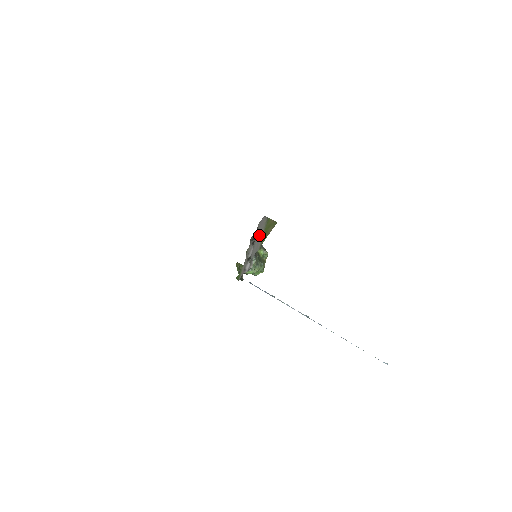
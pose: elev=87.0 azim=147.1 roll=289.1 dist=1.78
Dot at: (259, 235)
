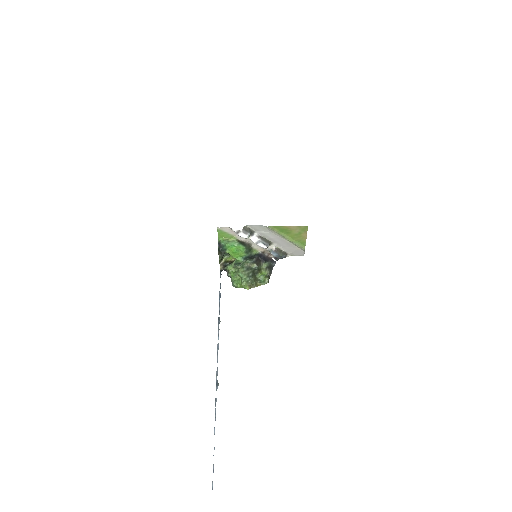
Dot at: (281, 240)
